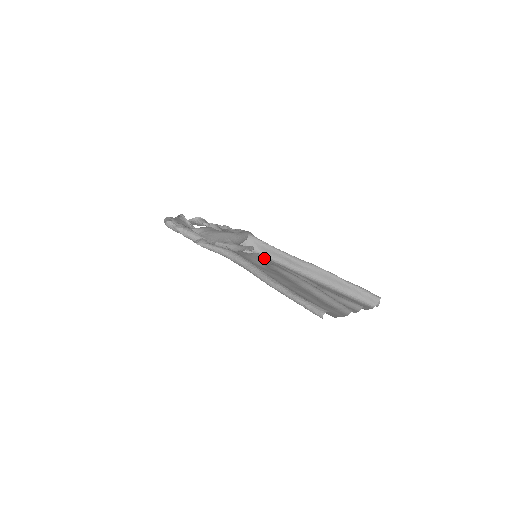
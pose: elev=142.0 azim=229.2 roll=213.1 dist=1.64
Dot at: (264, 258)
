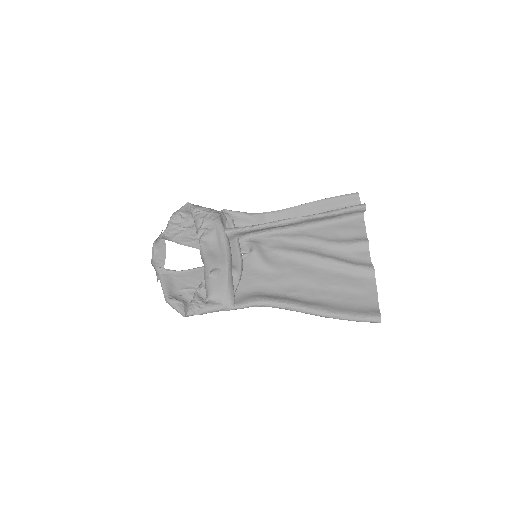
Dot at: (259, 247)
